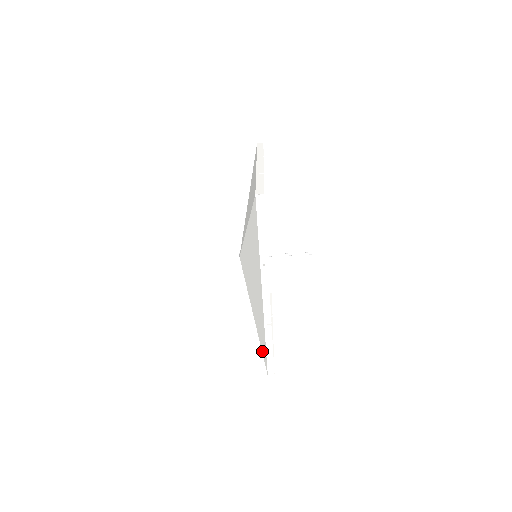
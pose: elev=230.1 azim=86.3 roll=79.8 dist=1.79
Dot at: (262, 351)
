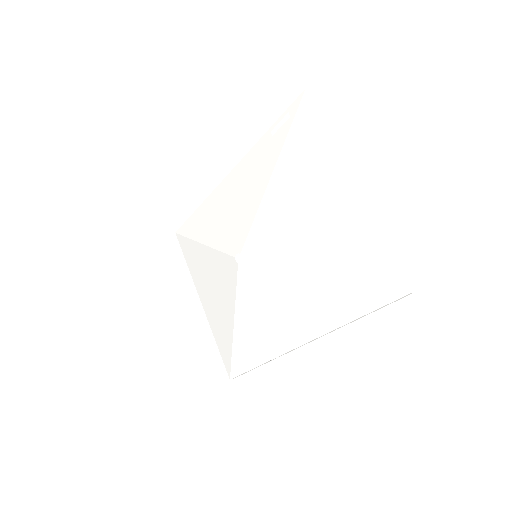
Dot at: (234, 360)
